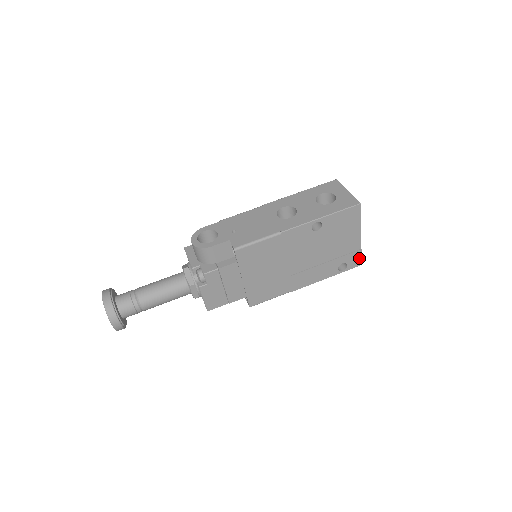
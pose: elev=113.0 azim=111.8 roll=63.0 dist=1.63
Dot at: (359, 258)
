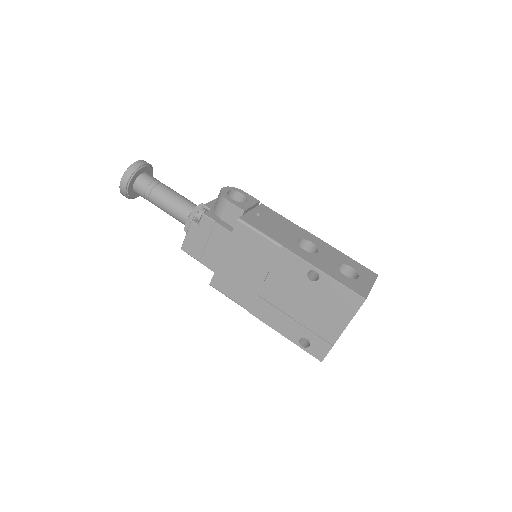
Dot at: (324, 352)
